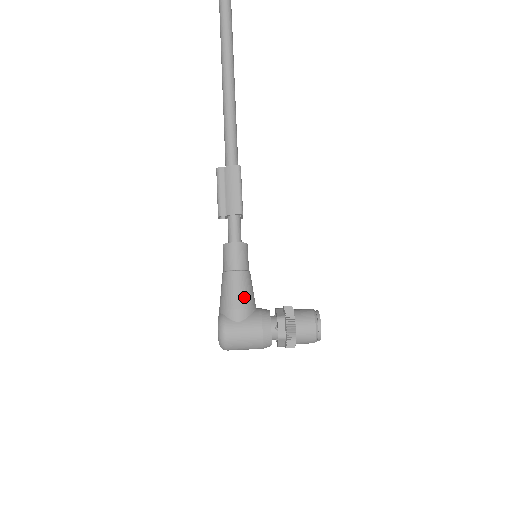
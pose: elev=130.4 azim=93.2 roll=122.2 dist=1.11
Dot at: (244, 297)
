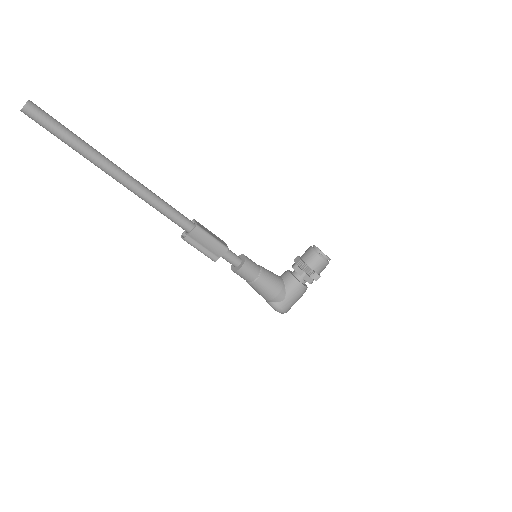
Dot at: (275, 286)
